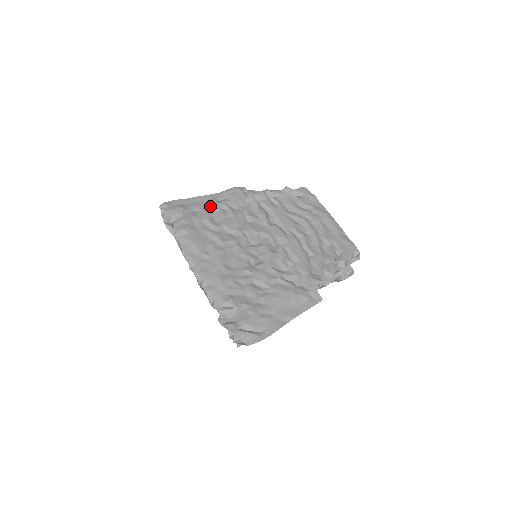
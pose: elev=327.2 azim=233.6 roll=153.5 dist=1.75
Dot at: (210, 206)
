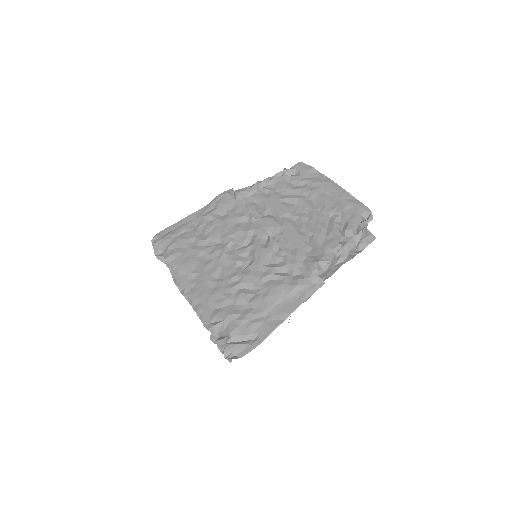
Dot at: (198, 222)
